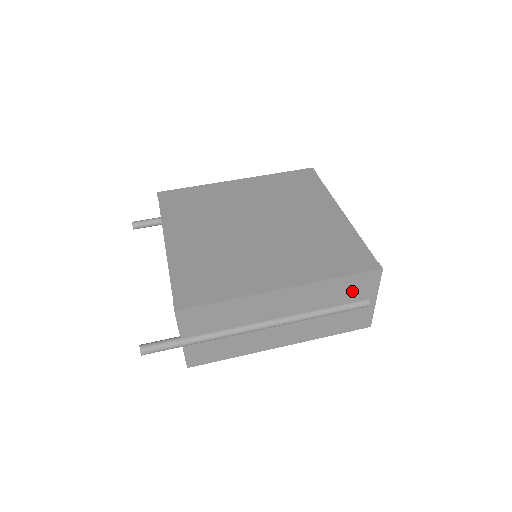
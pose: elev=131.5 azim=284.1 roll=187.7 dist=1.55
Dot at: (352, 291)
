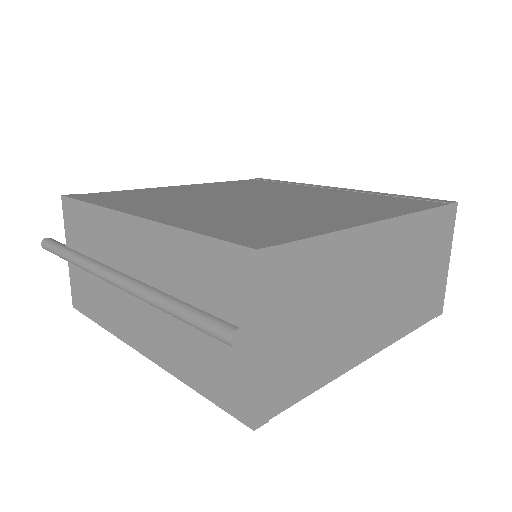
Dot at: (213, 285)
